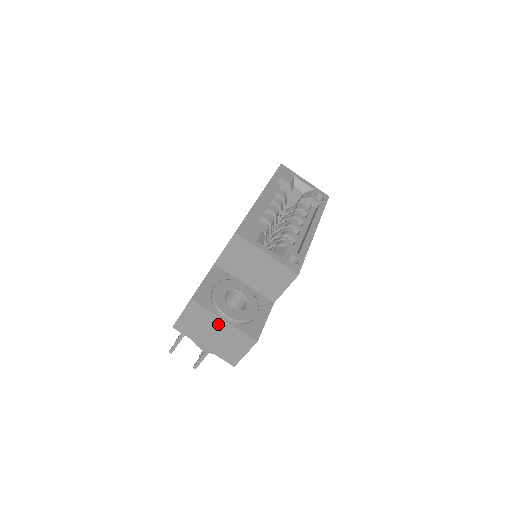
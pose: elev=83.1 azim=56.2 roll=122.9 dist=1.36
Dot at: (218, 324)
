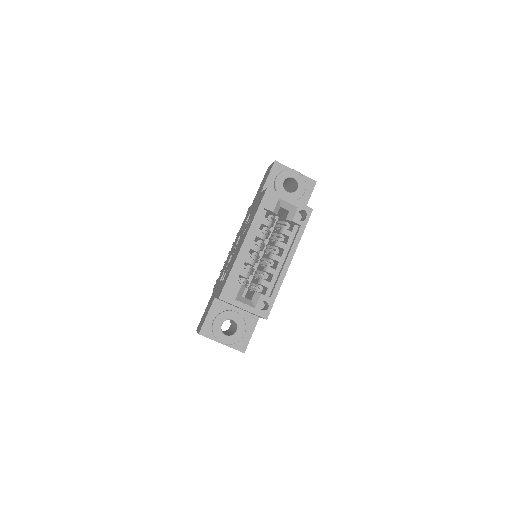
Dot at: occluded
